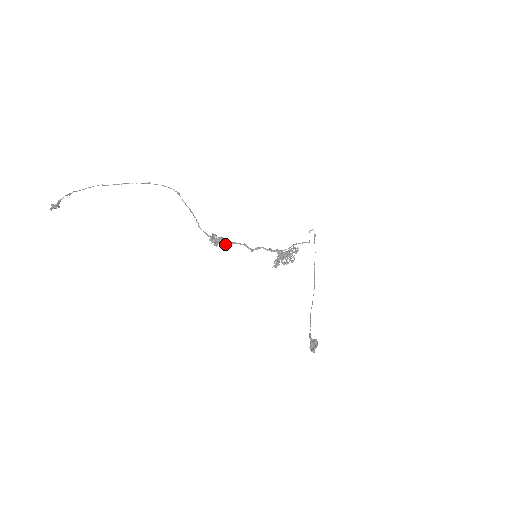
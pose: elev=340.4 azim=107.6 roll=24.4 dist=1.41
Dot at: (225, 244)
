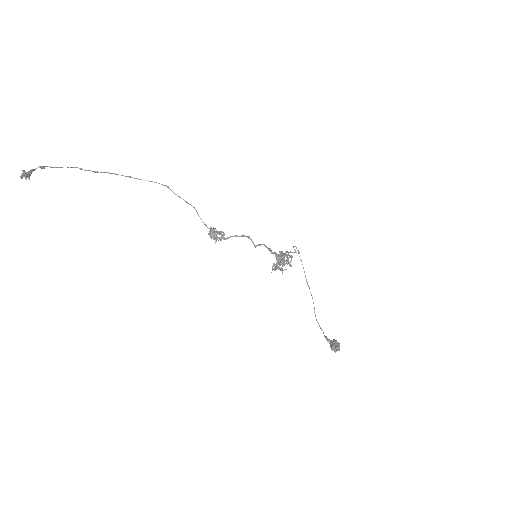
Dot at: (226, 238)
